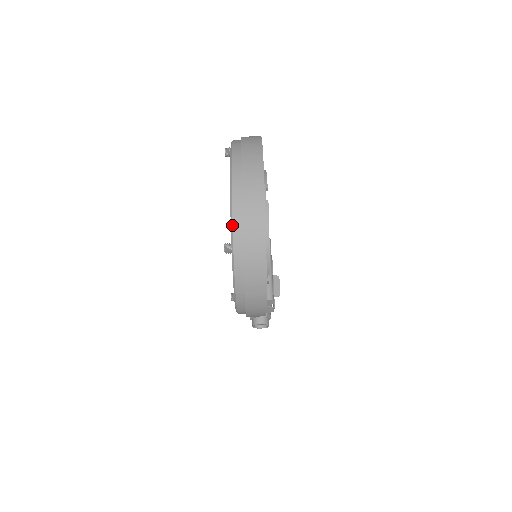
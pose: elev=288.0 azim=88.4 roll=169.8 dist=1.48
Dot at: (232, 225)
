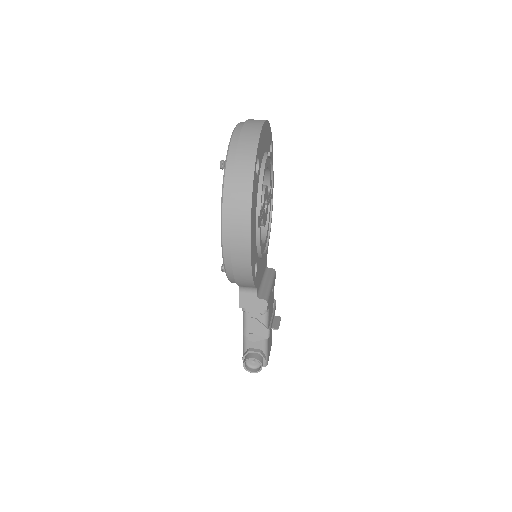
Dot at: (231, 140)
